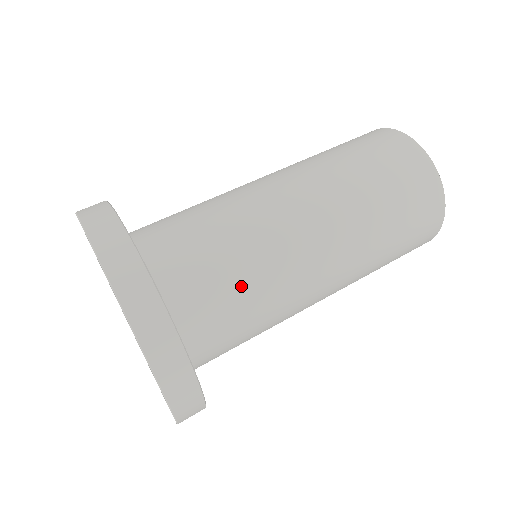
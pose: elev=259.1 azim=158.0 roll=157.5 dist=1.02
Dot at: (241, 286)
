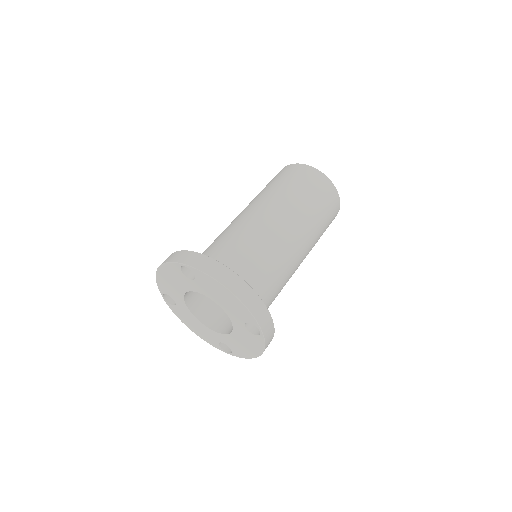
Dot at: (277, 285)
